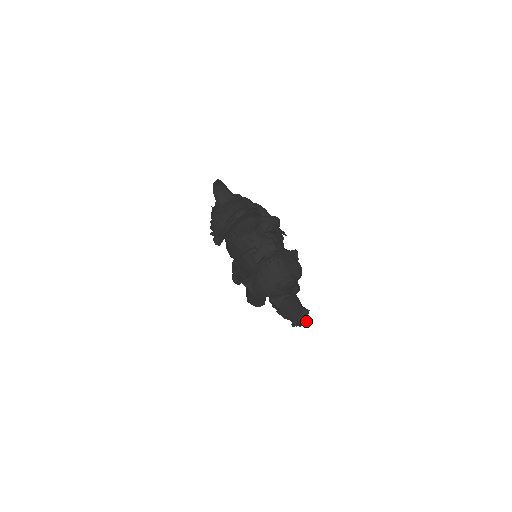
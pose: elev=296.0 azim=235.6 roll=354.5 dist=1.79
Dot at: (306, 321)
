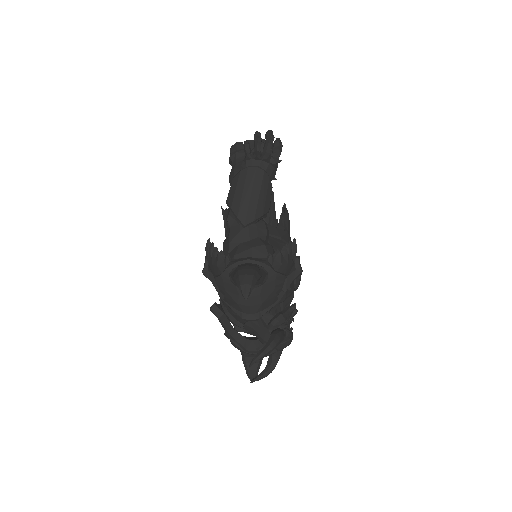
Dot at: occluded
